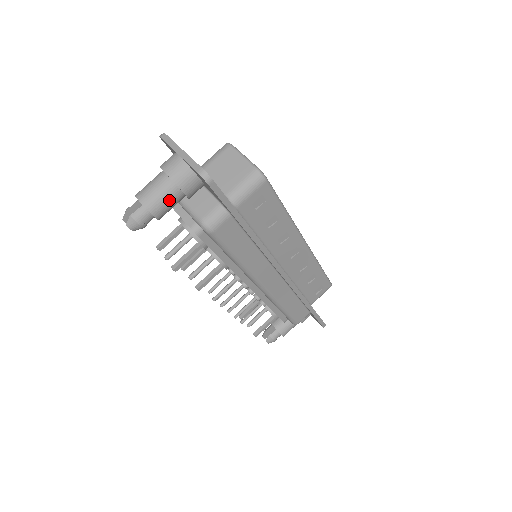
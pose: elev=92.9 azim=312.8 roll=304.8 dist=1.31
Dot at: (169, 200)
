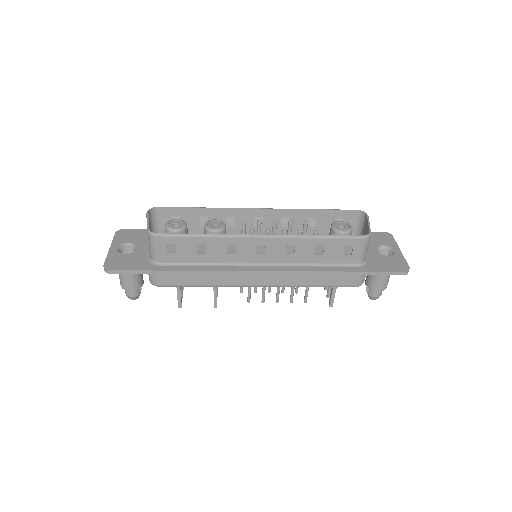
Dot at: (127, 279)
